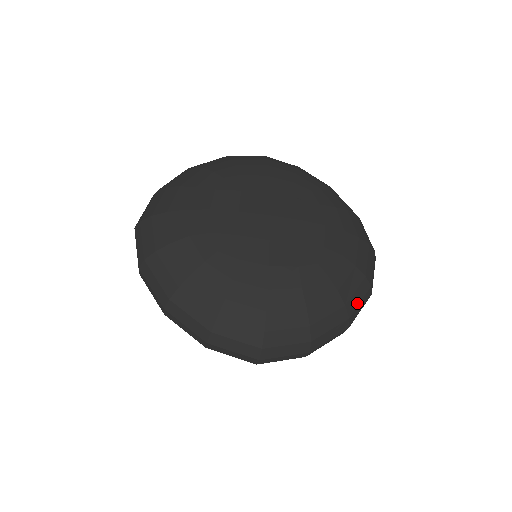
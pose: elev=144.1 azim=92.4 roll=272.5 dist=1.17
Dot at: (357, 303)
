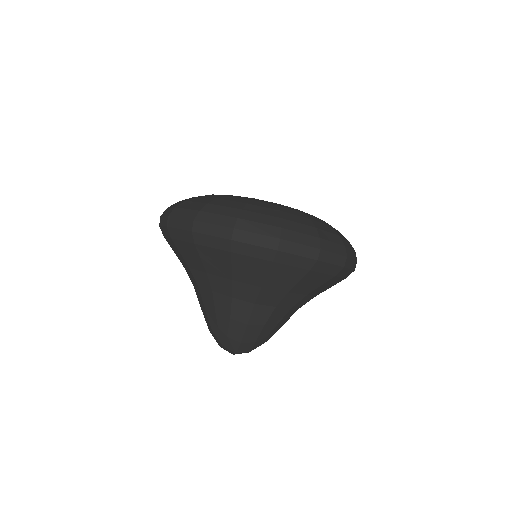
Dot at: (348, 246)
